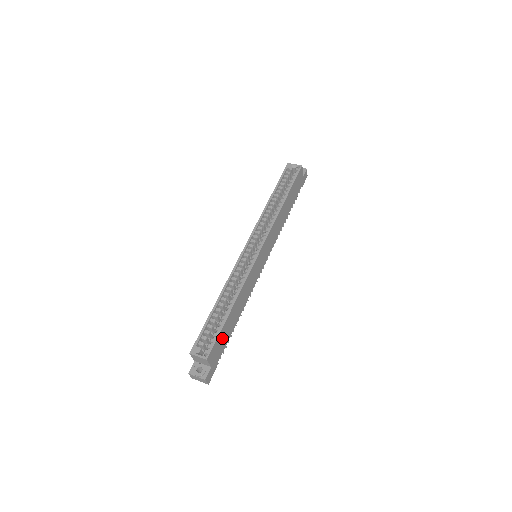
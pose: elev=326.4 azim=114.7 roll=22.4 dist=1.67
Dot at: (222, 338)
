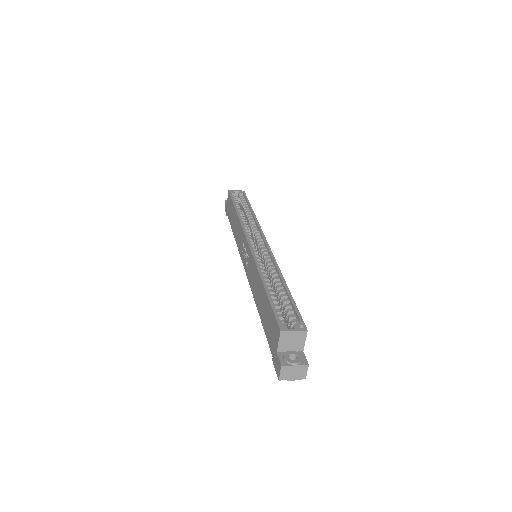
Dot at: occluded
